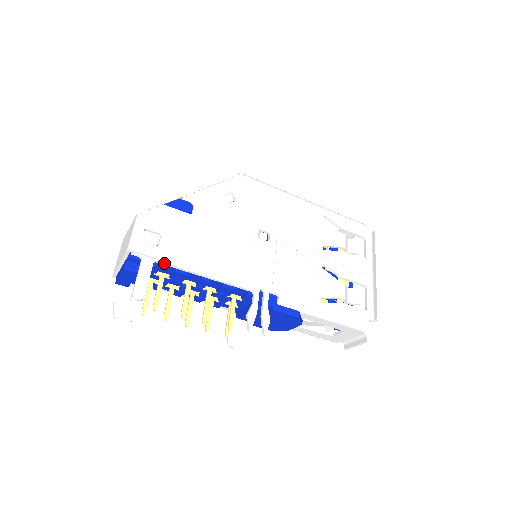
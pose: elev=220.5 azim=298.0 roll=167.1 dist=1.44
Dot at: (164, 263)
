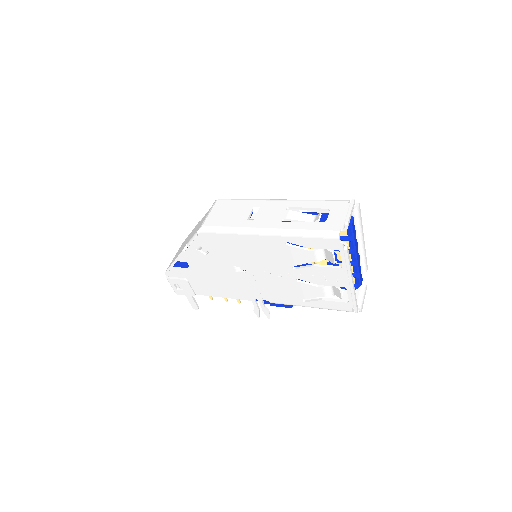
Dot at: (195, 294)
